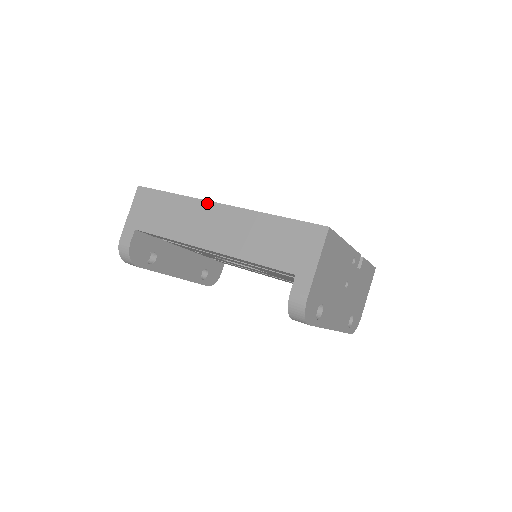
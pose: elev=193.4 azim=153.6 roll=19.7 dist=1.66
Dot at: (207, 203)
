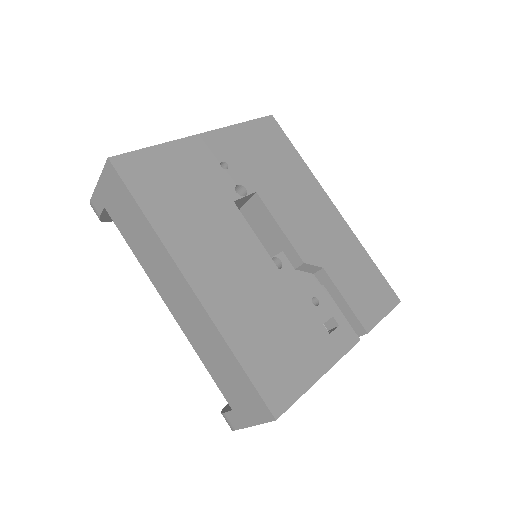
Dot at: (175, 267)
